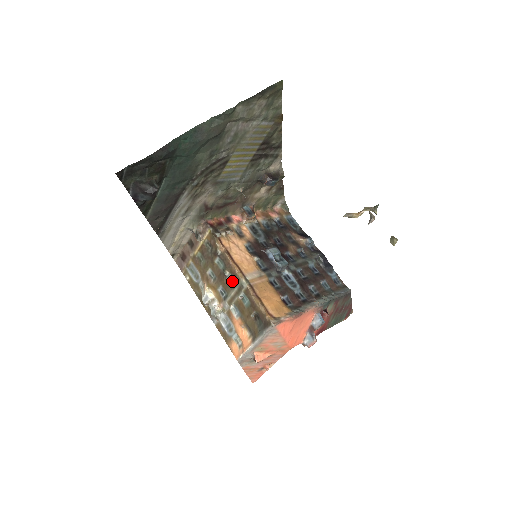
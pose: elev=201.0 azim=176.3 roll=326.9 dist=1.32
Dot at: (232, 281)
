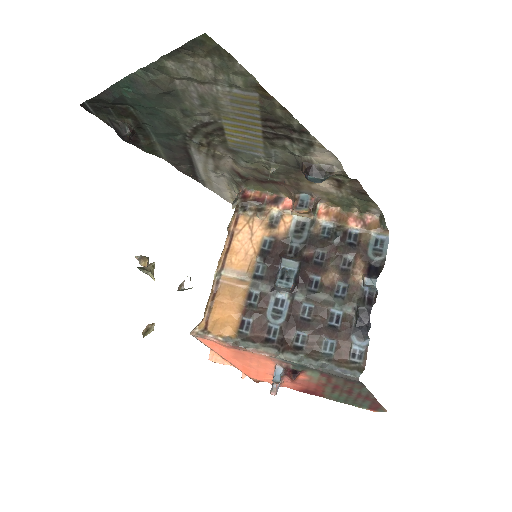
Dot at: occluded
